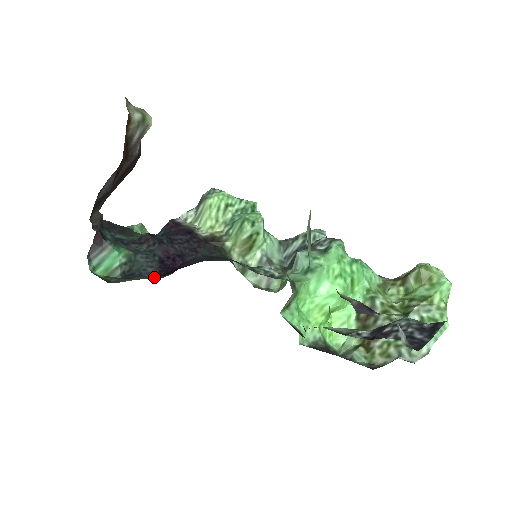
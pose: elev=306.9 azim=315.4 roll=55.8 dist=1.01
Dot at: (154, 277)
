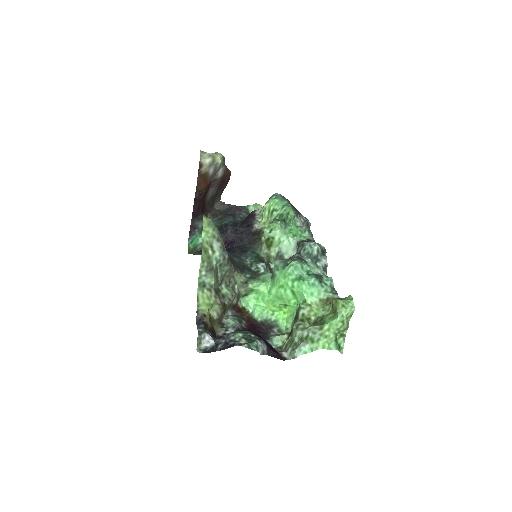
Dot at: occluded
